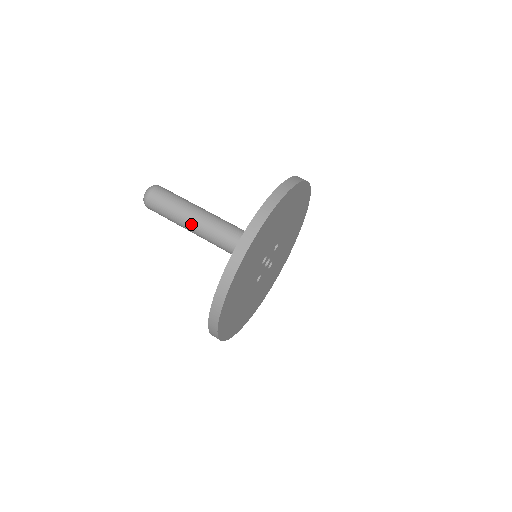
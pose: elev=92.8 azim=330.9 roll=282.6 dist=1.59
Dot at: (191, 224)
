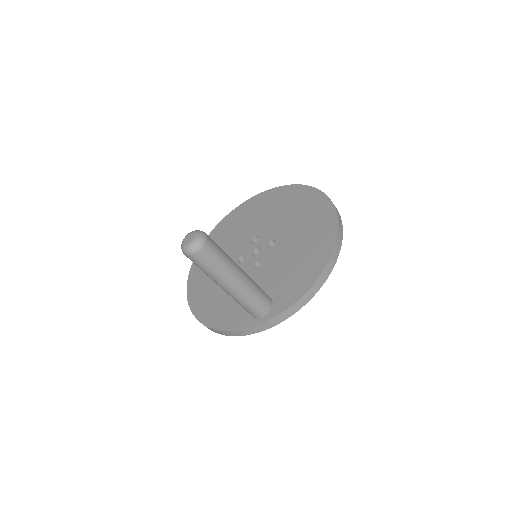
Dot at: (226, 290)
